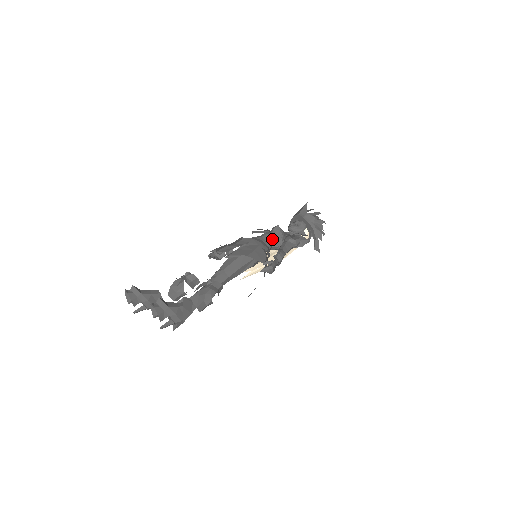
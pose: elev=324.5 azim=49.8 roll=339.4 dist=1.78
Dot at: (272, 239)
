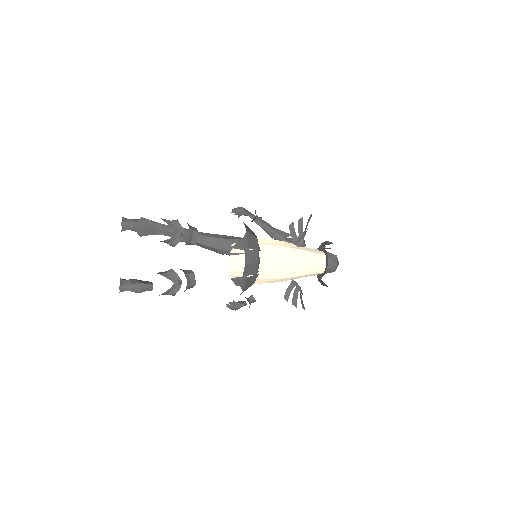
Dot at: occluded
